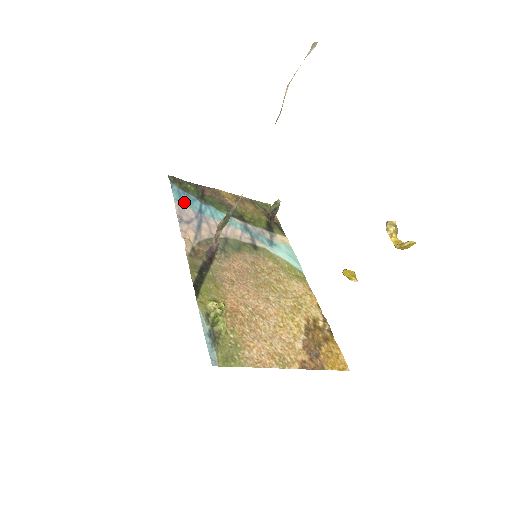
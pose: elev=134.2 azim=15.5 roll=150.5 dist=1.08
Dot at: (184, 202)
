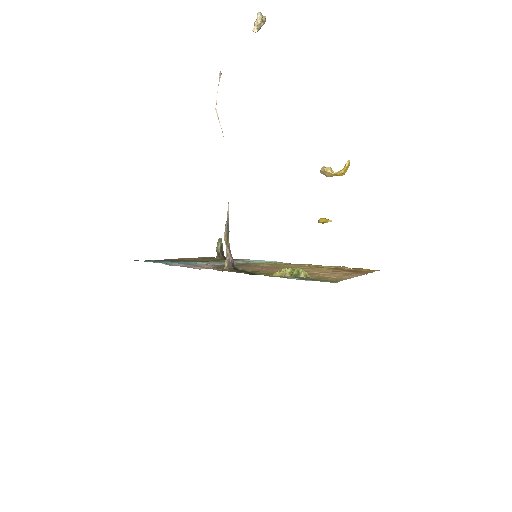
Dot at: occluded
